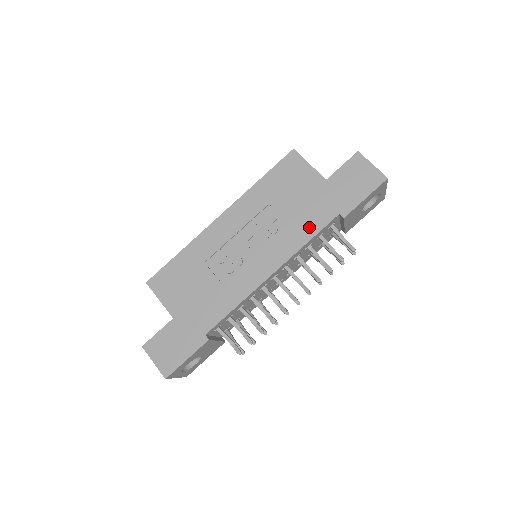
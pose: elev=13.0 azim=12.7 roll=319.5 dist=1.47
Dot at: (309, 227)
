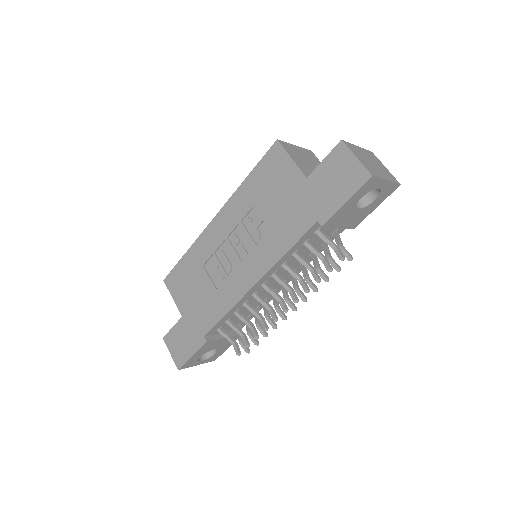
Dot at: (288, 235)
